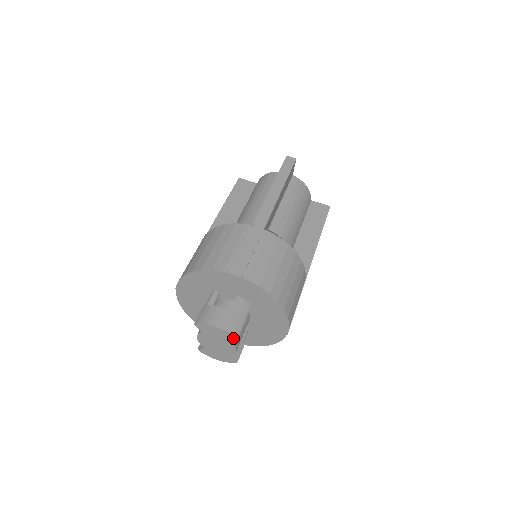
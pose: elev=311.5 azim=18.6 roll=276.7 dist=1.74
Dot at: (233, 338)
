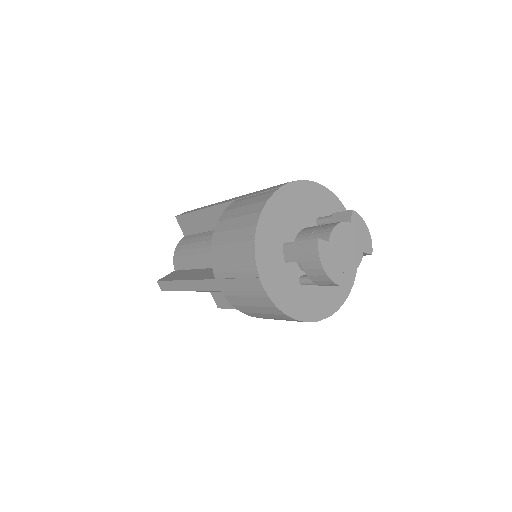
Dot at: (369, 252)
